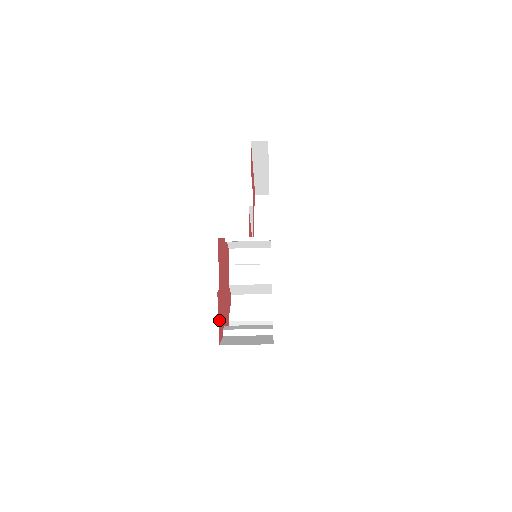
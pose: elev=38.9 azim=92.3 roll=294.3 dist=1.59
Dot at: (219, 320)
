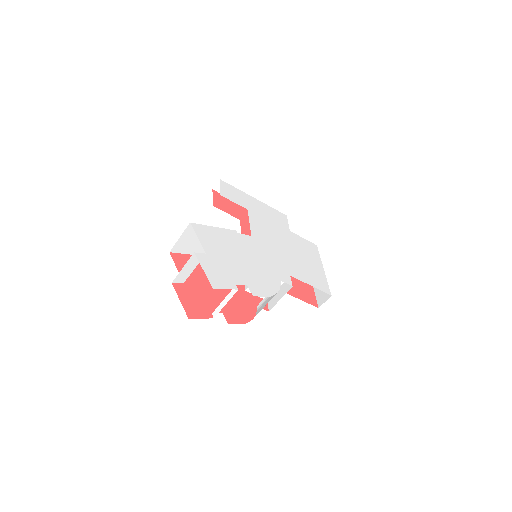
Dot at: (187, 303)
